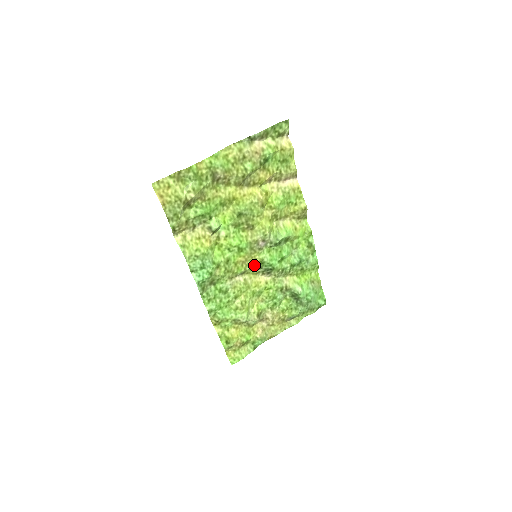
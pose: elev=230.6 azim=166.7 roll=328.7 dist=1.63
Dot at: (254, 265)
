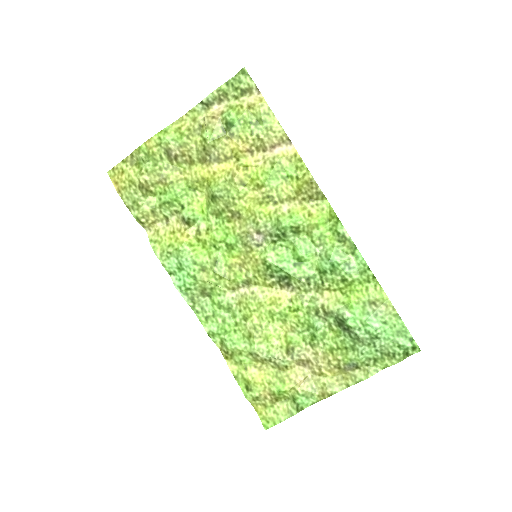
Dot at: (258, 270)
